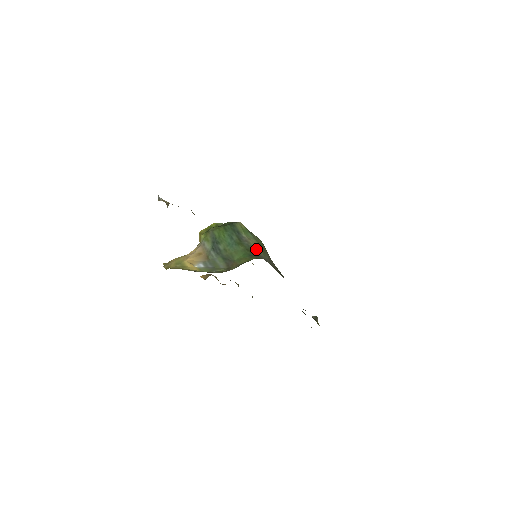
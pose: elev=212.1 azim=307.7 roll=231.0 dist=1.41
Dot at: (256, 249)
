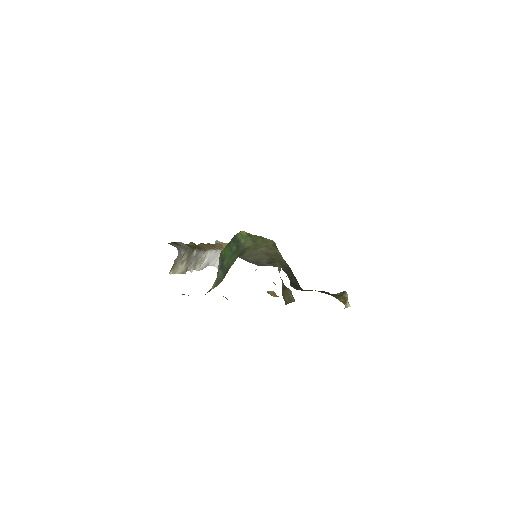
Dot at: (245, 250)
